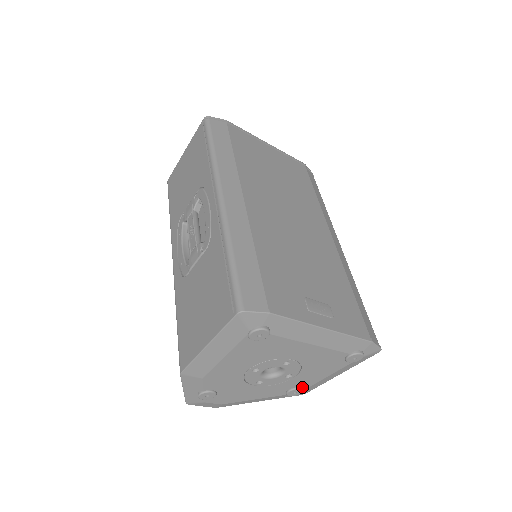
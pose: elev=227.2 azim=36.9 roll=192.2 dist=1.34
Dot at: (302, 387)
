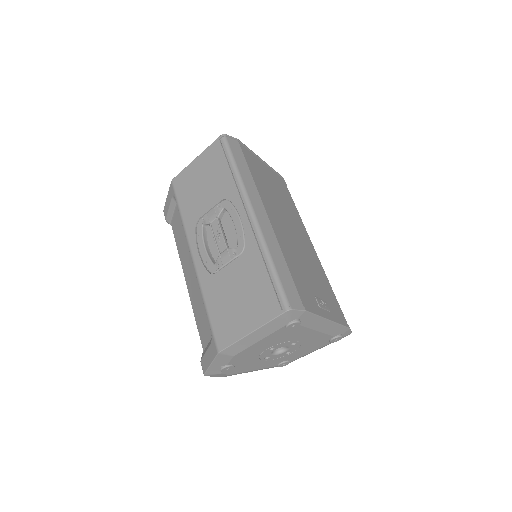
Dot at: (290, 360)
